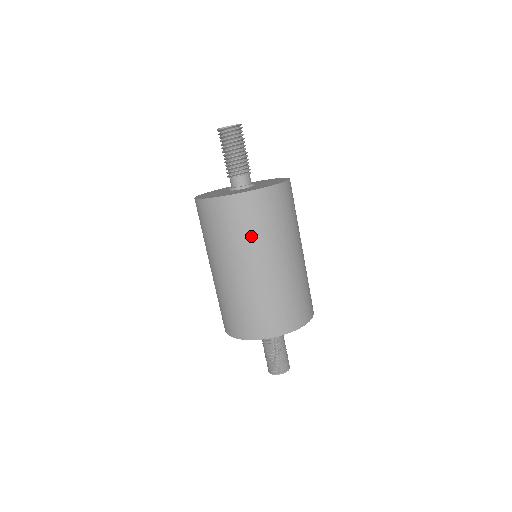
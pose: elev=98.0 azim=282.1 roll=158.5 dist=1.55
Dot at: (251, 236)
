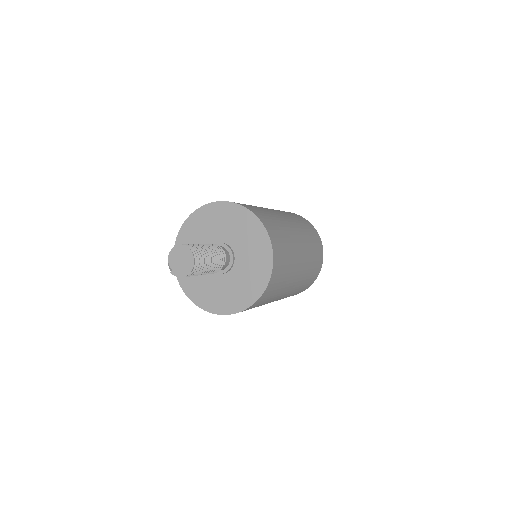
Dot at: (275, 296)
